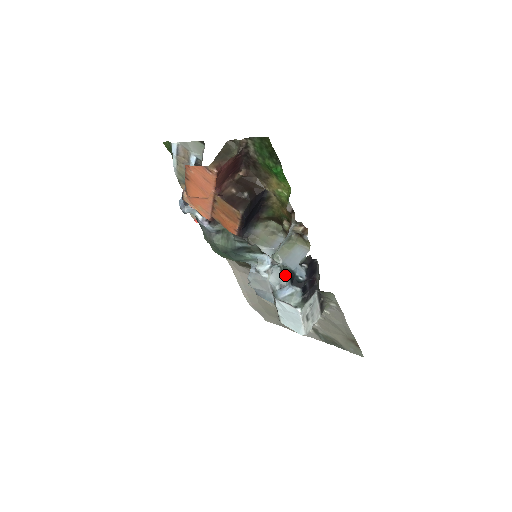
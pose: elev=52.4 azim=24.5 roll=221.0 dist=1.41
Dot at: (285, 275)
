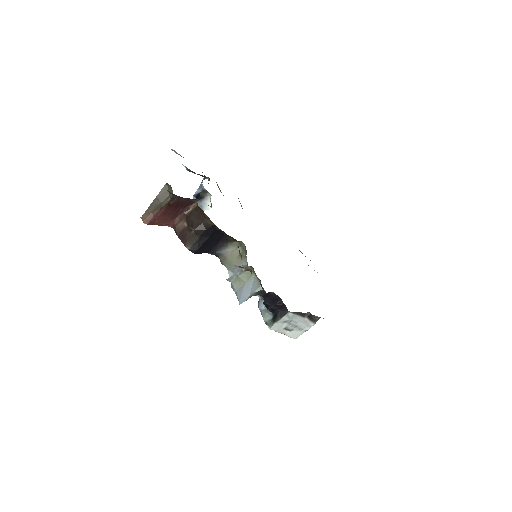
Dot at: occluded
